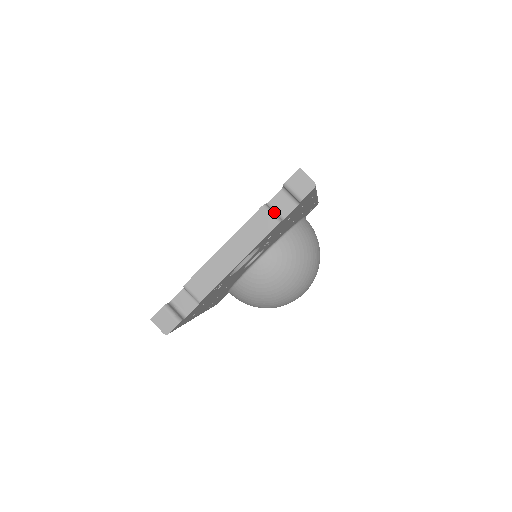
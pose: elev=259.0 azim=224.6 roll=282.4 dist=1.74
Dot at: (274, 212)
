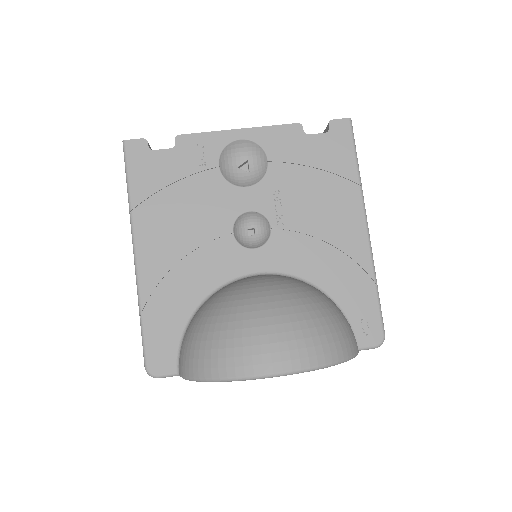
Dot at: occluded
